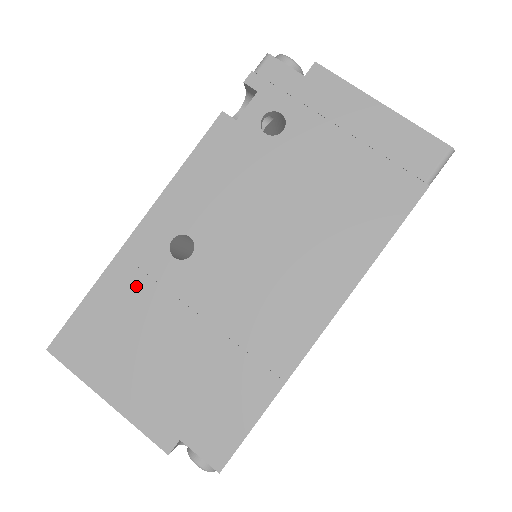
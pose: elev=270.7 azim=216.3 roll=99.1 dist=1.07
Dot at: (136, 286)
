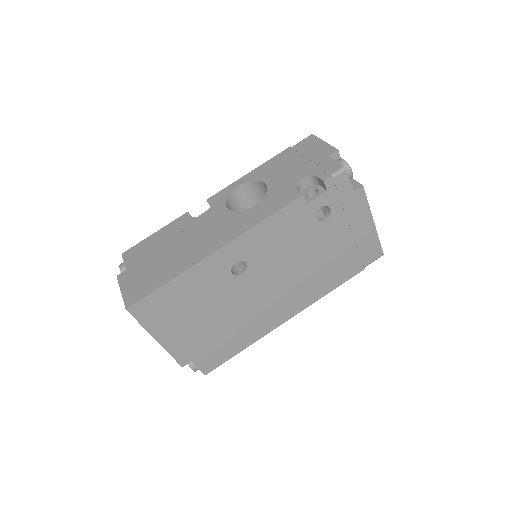
Dot at: (202, 284)
